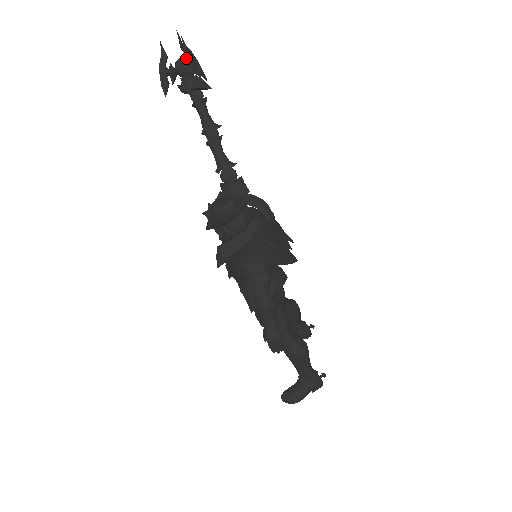
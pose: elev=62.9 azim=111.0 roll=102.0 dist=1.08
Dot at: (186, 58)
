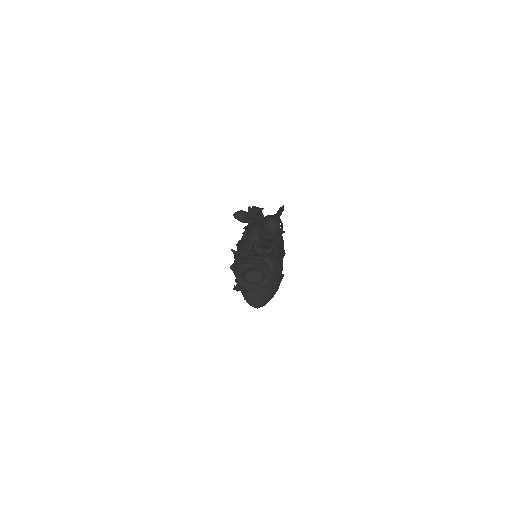
Dot at: (278, 236)
